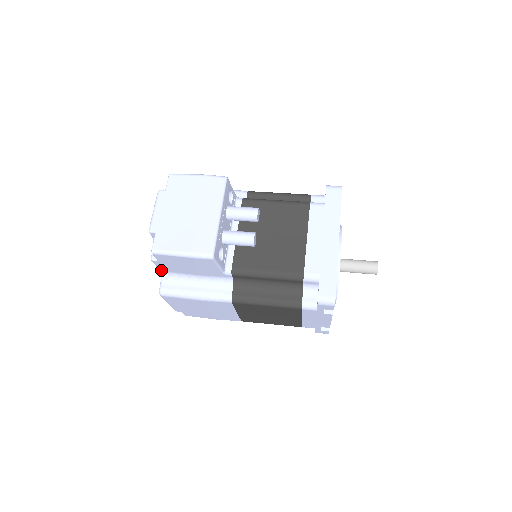
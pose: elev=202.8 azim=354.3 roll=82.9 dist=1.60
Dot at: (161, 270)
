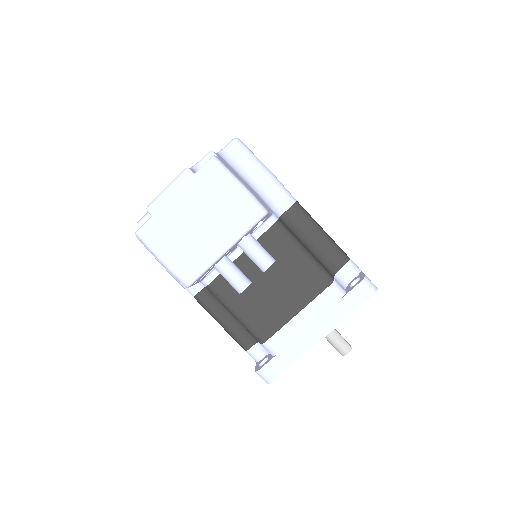
Dot at: occluded
